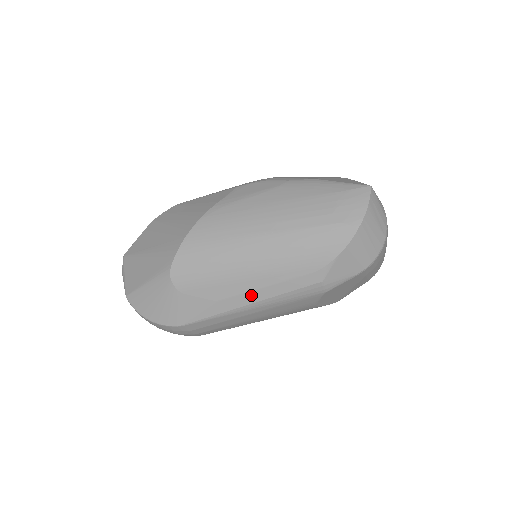
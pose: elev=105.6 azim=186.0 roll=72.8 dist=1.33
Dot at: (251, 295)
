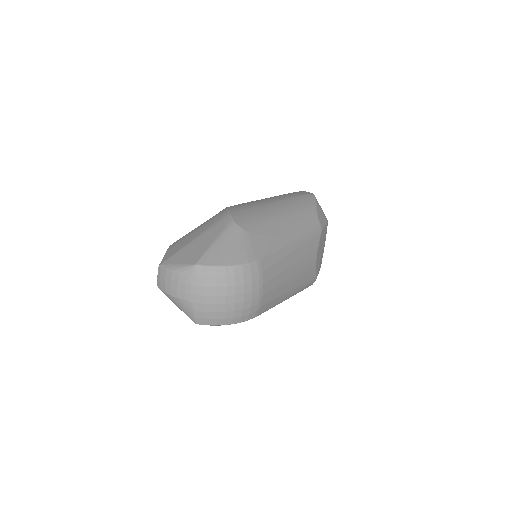
Dot at: (290, 230)
